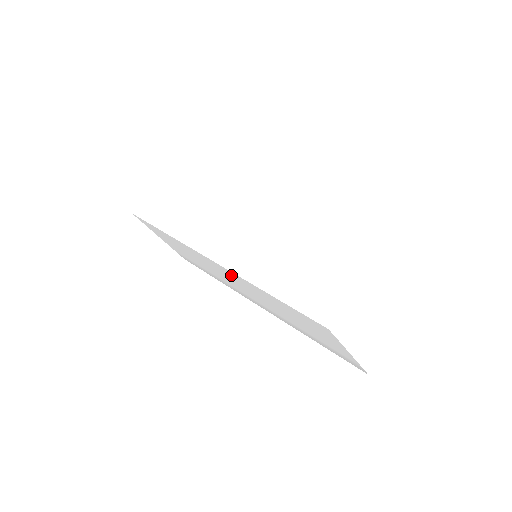
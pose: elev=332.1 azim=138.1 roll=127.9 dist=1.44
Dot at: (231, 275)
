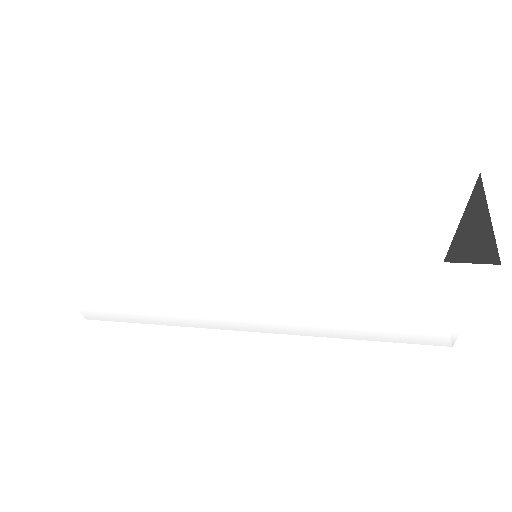
Dot at: (277, 270)
